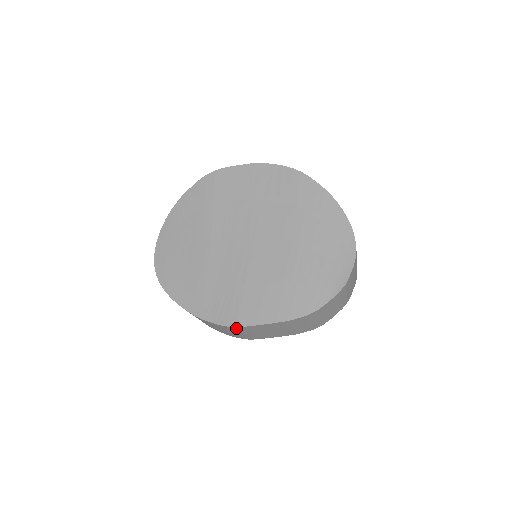
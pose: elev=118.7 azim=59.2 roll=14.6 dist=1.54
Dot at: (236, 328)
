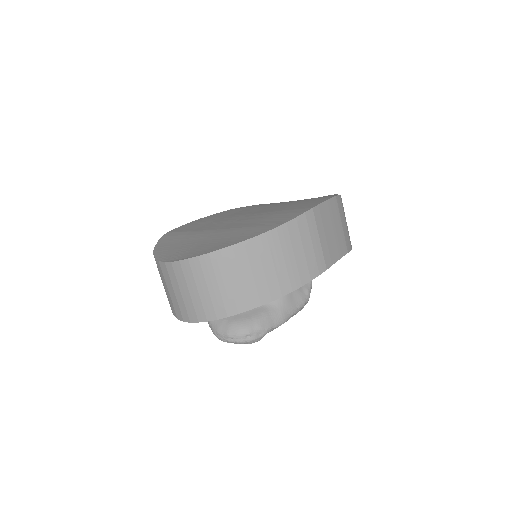
Dot at: (312, 213)
